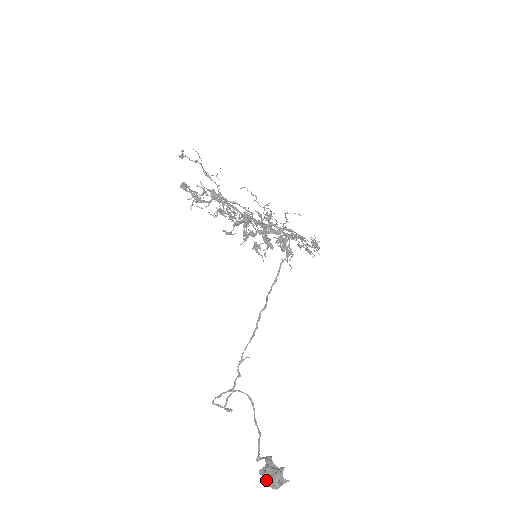
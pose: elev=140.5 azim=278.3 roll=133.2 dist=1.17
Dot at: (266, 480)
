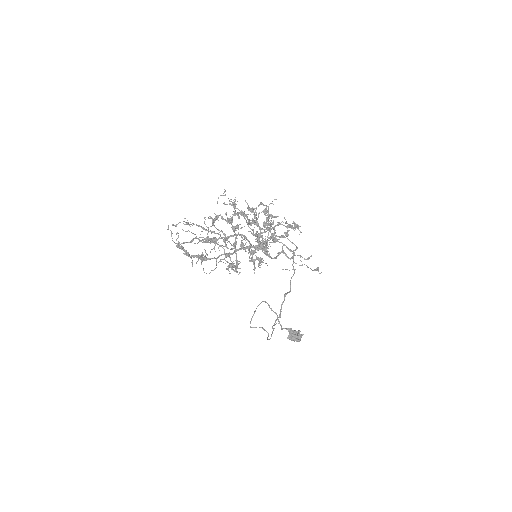
Dot at: occluded
